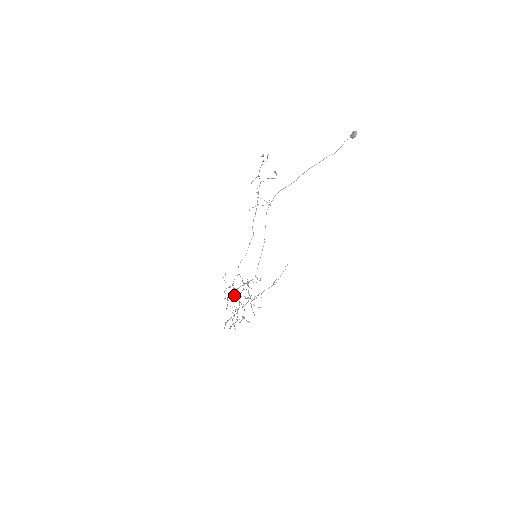
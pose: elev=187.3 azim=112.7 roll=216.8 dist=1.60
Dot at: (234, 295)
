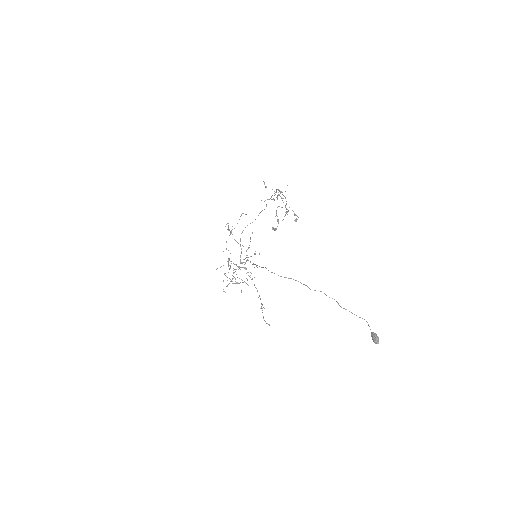
Dot at: occluded
